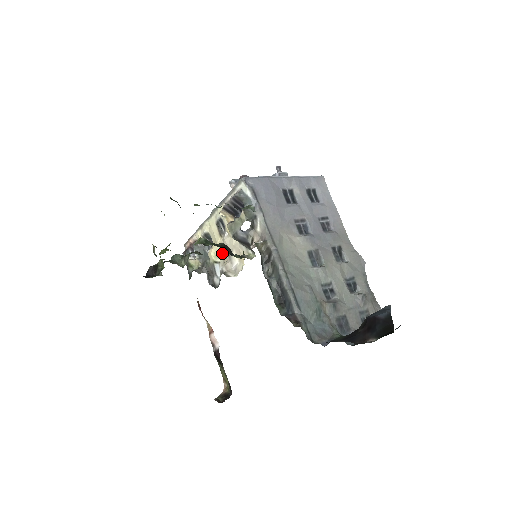
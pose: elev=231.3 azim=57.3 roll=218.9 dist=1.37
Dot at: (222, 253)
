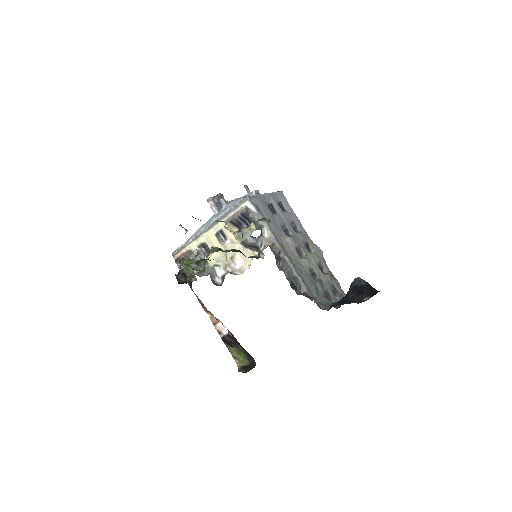
Dot at: (222, 257)
